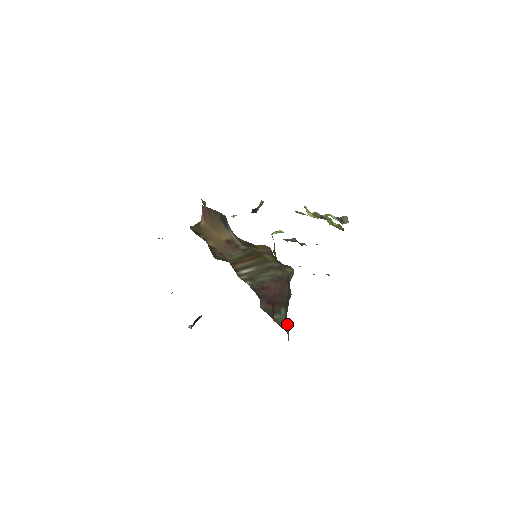
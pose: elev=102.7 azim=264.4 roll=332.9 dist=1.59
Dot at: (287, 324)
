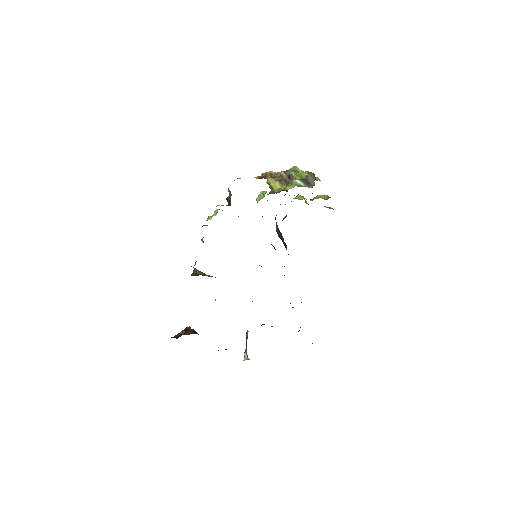
Dot at: occluded
